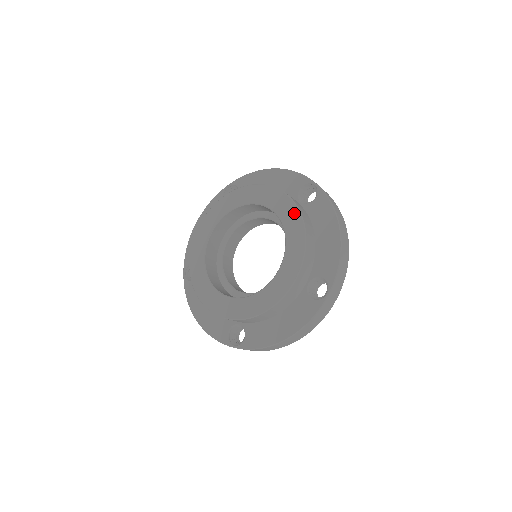
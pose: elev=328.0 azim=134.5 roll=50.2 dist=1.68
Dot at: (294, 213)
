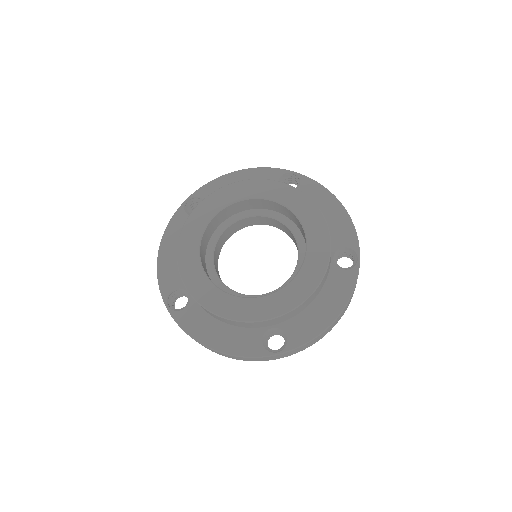
Dot at: (321, 267)
